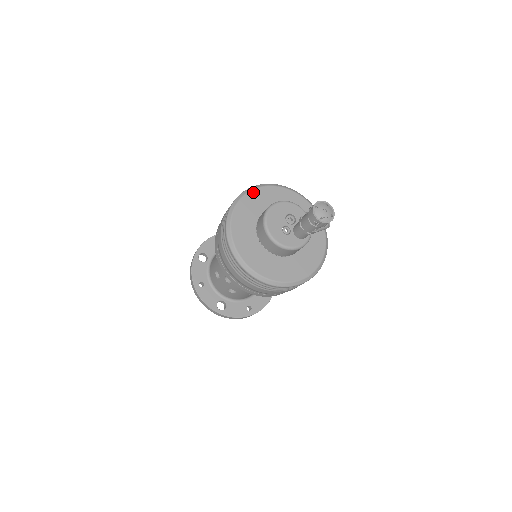
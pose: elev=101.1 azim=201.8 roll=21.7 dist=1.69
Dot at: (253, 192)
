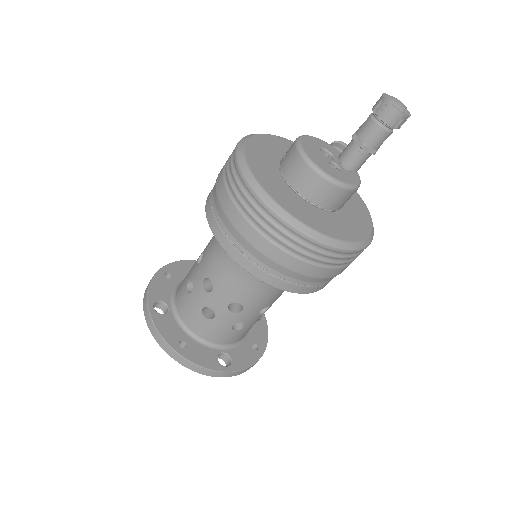
Dot at: (249, 143)
